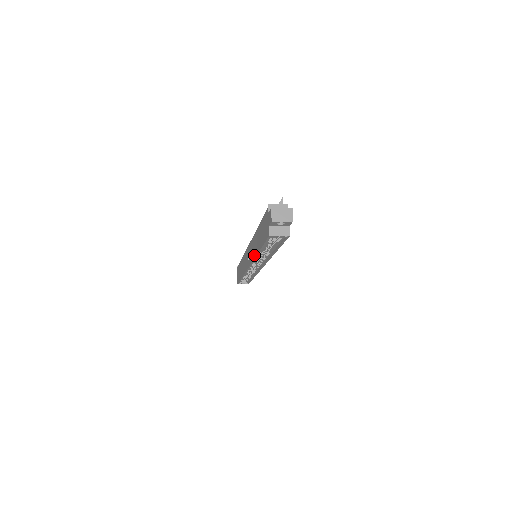
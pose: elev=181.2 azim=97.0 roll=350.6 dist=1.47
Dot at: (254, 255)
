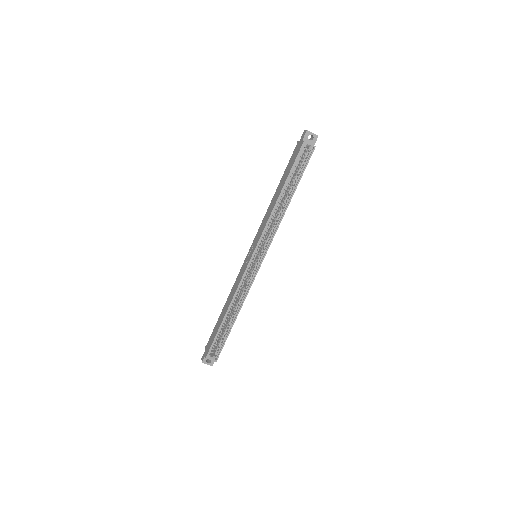
Dot at: (269, 215)
